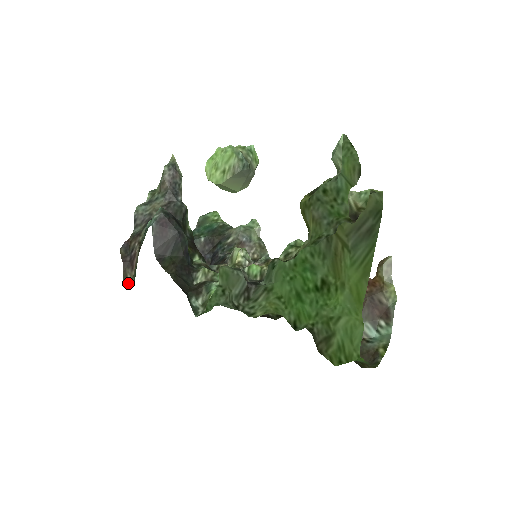
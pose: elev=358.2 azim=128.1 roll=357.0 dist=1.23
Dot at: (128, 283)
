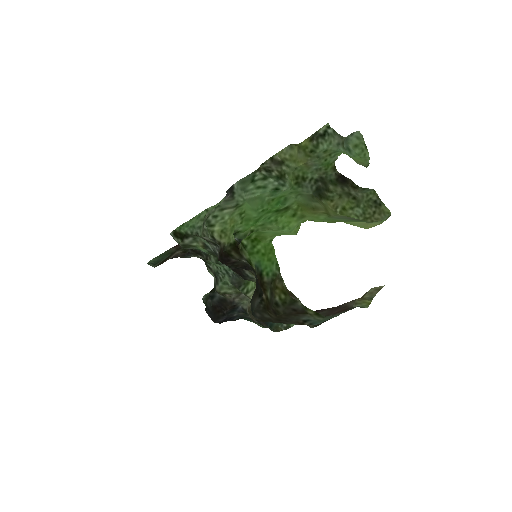
Dot at: (151, 265)
